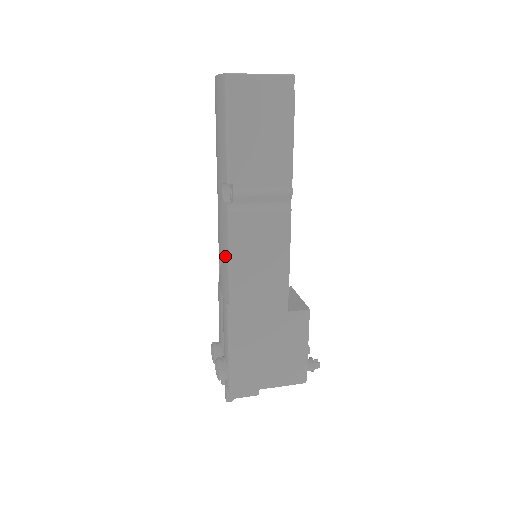
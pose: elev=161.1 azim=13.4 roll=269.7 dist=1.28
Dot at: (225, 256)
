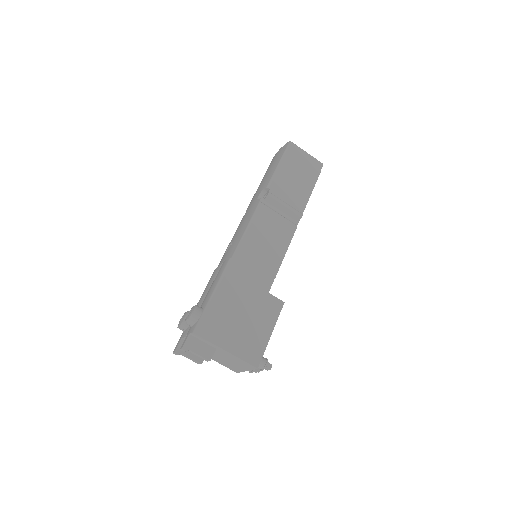
Dot at: (242, 230)
